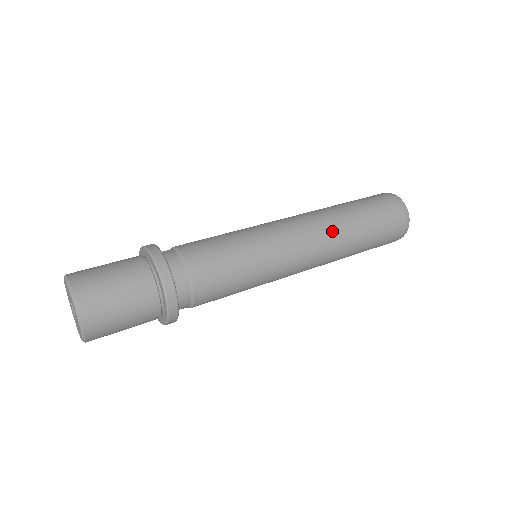
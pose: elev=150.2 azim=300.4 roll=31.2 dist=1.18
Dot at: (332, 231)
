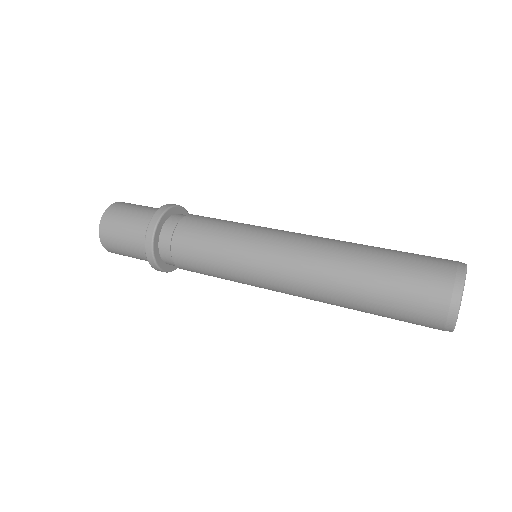
Dot at: (321, 293)
